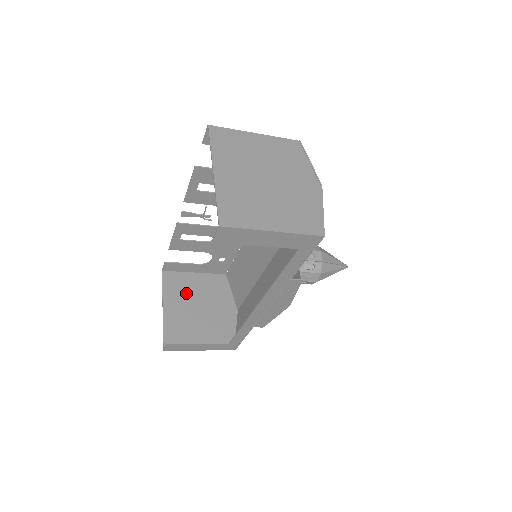
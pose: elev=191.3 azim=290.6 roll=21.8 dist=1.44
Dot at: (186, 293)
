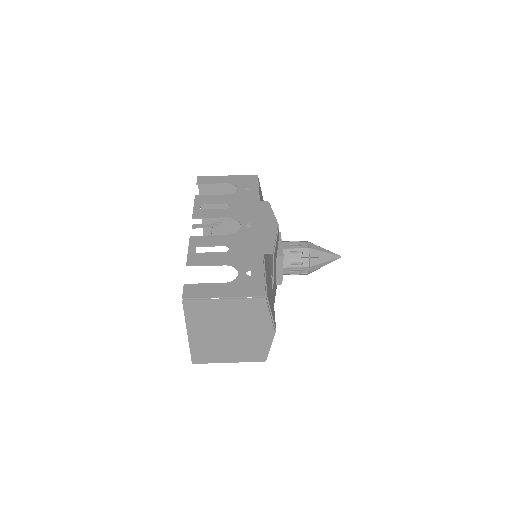
Dot at: occluded
